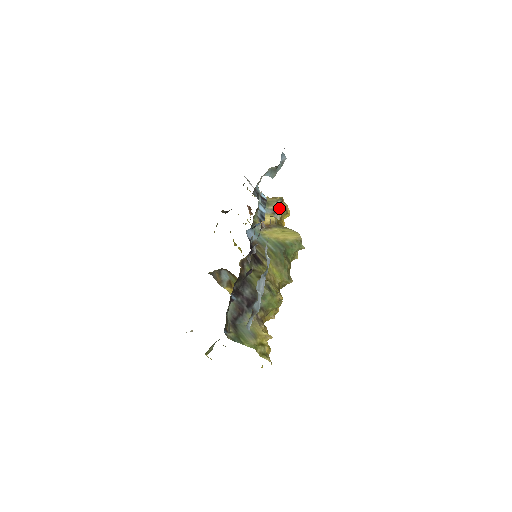
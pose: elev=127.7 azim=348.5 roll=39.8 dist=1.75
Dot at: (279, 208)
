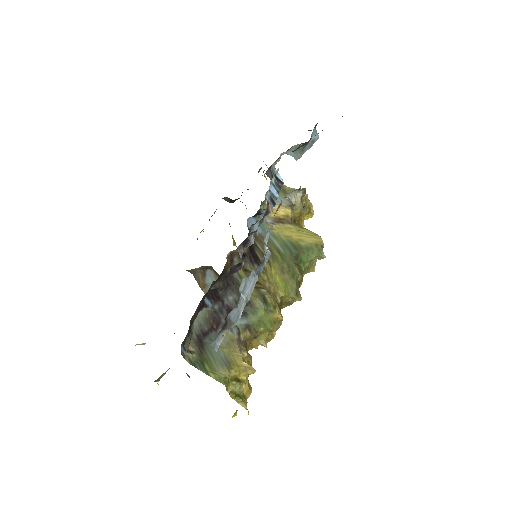
Dot at: (299, 201)
